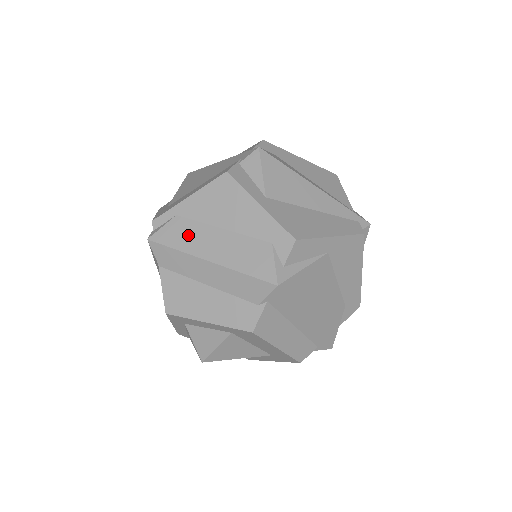
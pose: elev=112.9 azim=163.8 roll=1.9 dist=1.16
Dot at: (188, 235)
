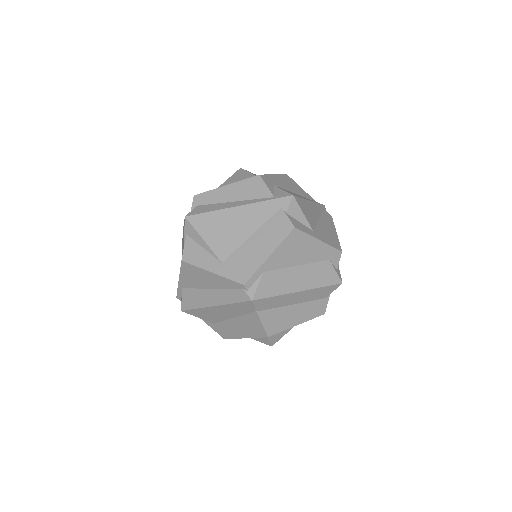
Dot at: (279, 282)
